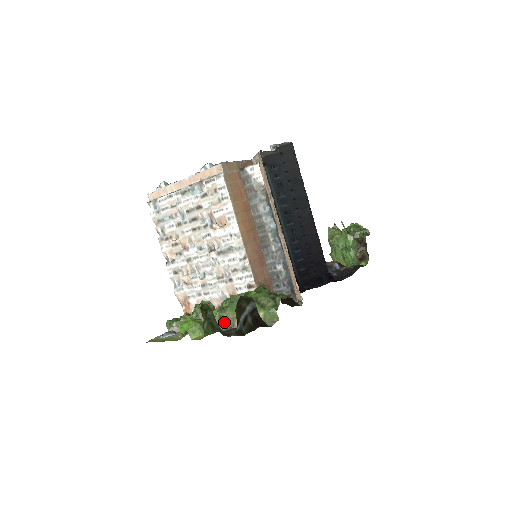
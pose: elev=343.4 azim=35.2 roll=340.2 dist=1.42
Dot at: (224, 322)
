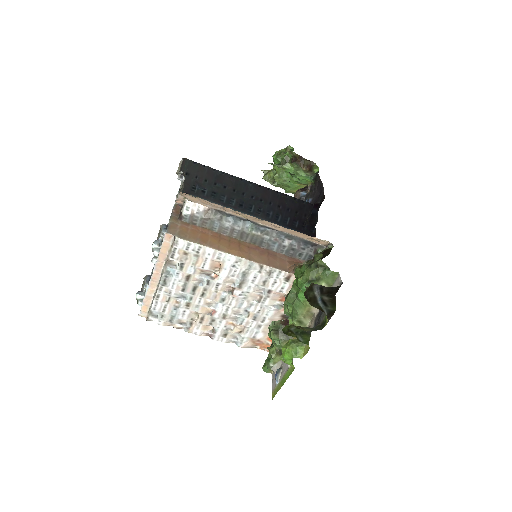
Dot at: (305, 321)
